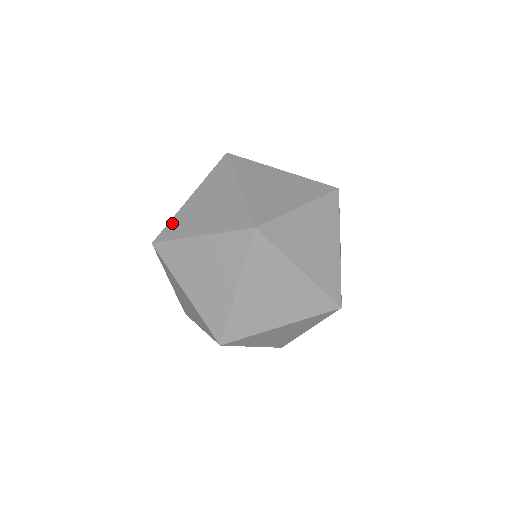
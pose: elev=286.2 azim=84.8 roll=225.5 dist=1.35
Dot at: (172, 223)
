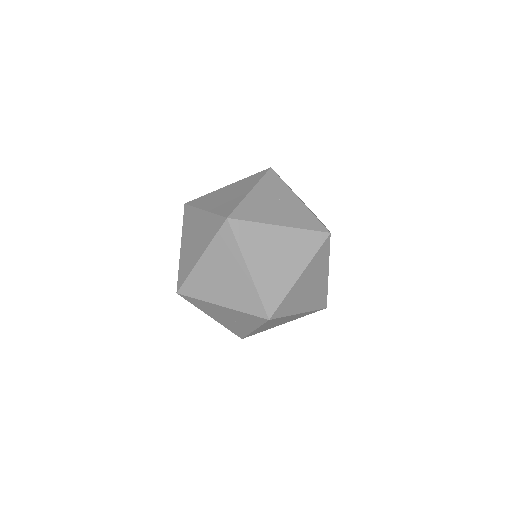
Dot at: (190, 281)
